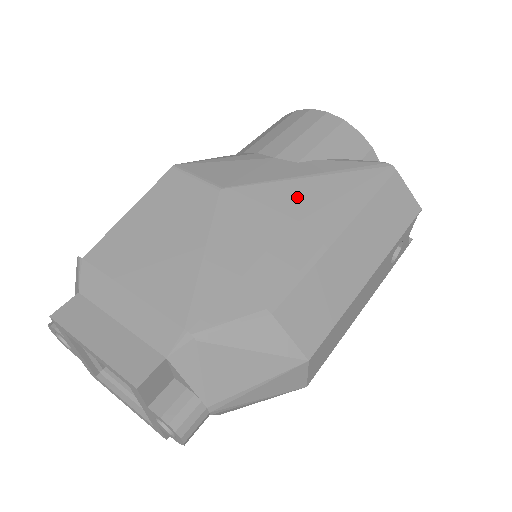
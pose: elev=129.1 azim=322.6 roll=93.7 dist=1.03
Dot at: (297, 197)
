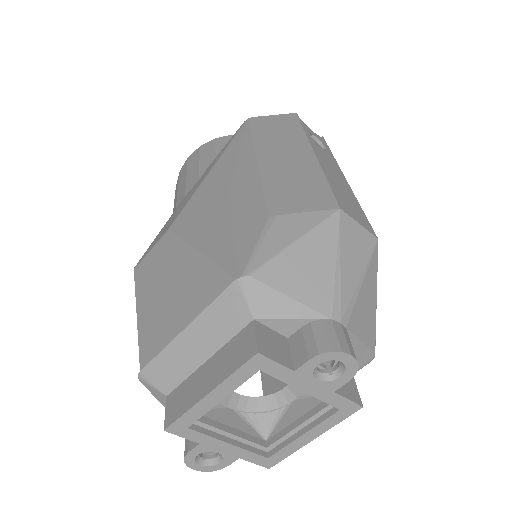
Dot at: (215, 181)
